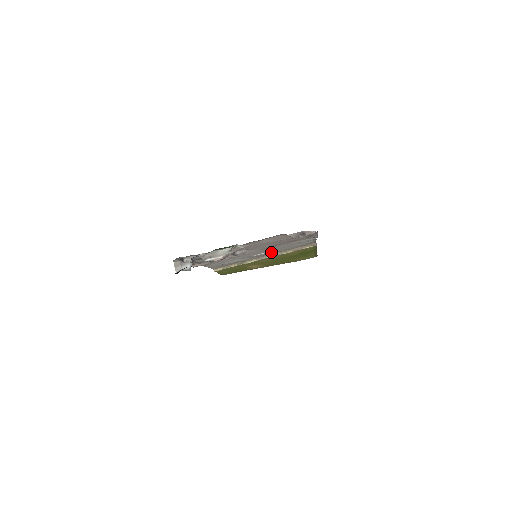
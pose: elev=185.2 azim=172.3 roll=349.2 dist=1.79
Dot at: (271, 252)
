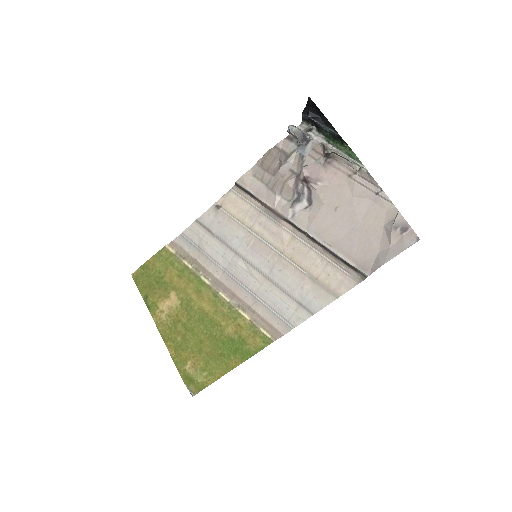
Dot at: (248, 285)
